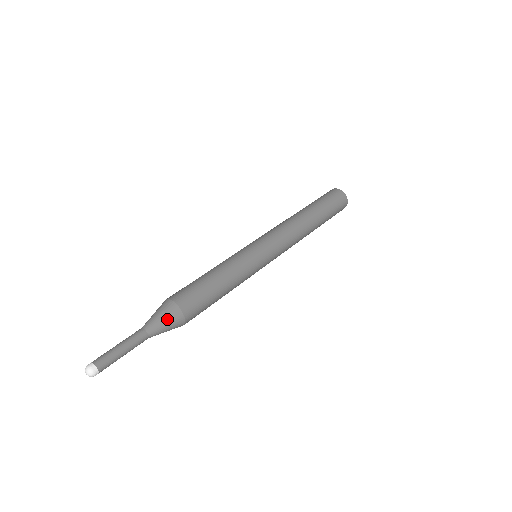
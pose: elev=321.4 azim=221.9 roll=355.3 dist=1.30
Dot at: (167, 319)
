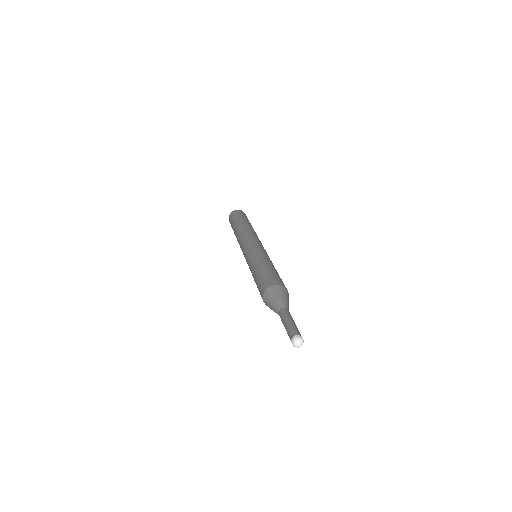
Dot at: occluded
